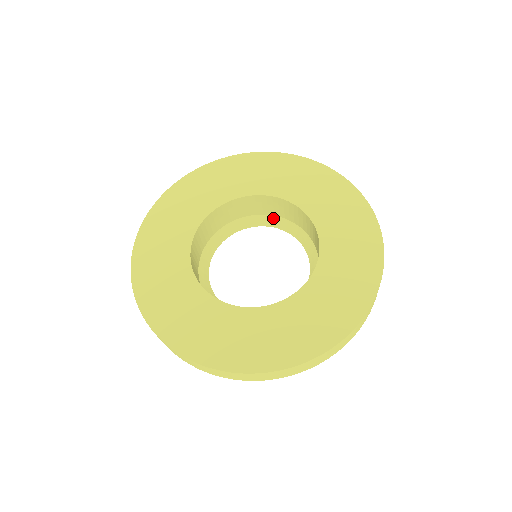
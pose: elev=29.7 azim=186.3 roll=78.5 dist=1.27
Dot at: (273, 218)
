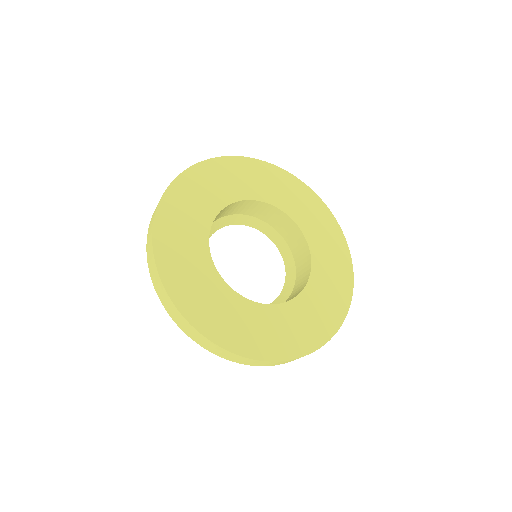
Dot at: (290, 255)
